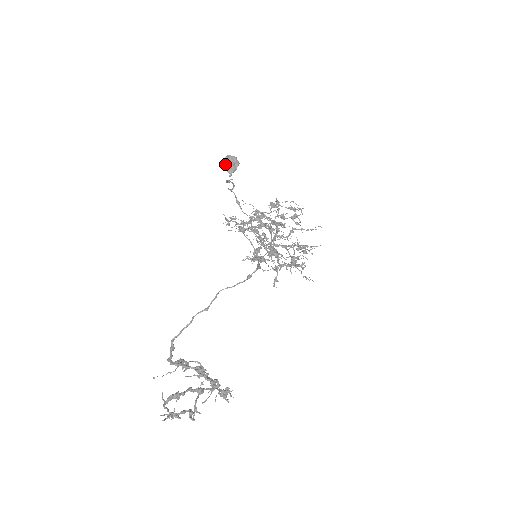
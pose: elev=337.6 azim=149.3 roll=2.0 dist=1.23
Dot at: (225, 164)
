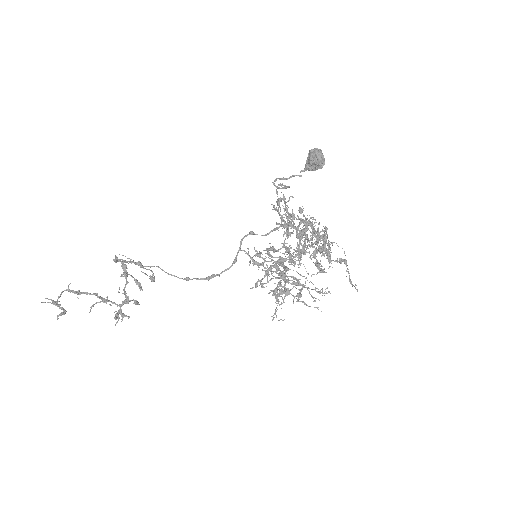
Dot at: (309, 155)
